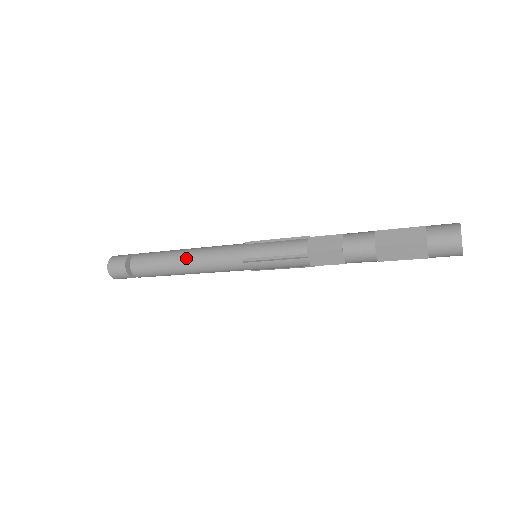
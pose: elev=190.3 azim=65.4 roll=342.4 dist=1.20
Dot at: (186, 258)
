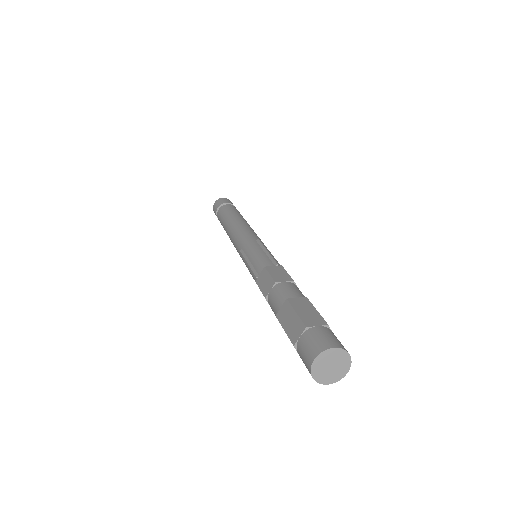
Dot at: occluded
